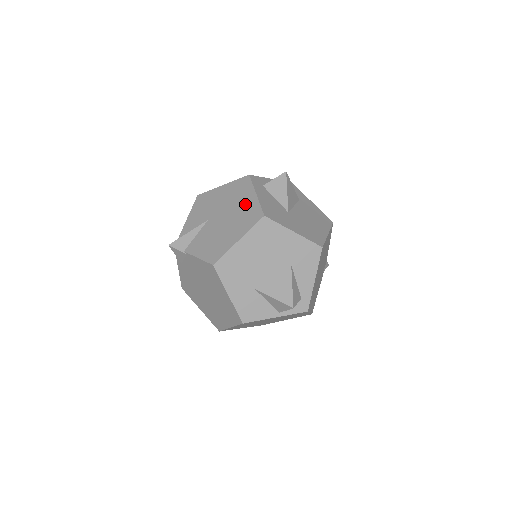
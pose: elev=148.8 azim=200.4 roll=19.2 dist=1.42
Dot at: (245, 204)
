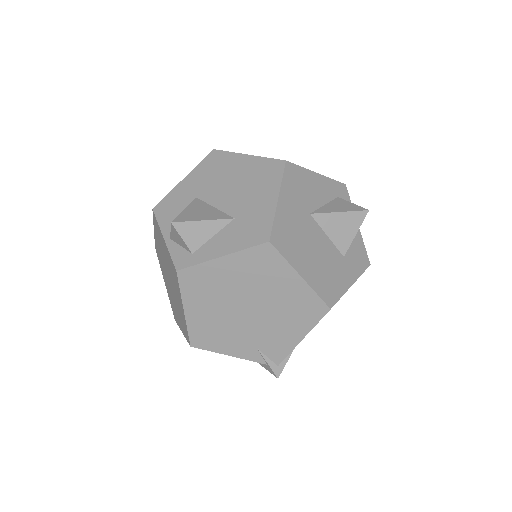
Dot at: occluded
